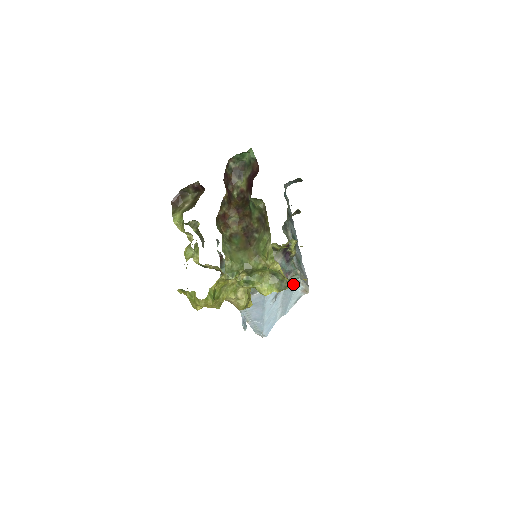
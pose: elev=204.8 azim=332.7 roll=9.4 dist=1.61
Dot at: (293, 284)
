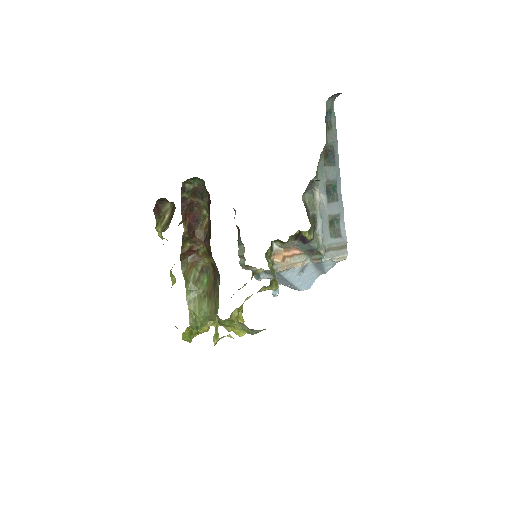
Dot at: occluded
